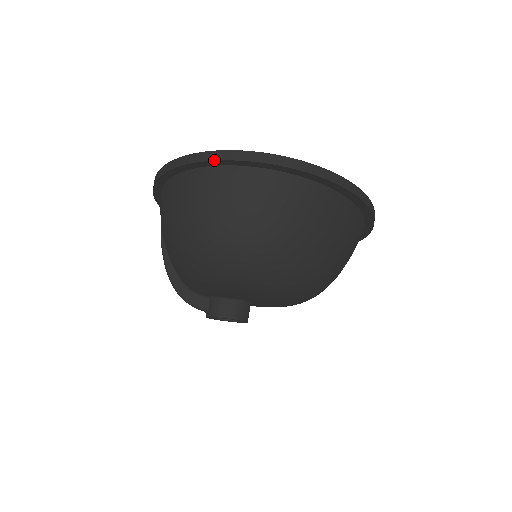
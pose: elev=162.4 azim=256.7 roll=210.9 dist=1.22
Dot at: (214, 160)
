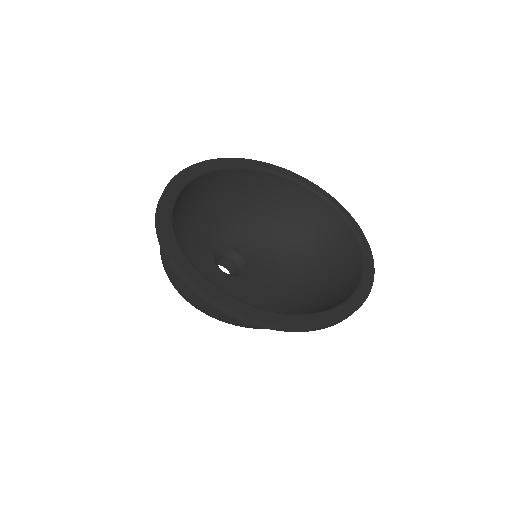
Dot at: (159, 243)
